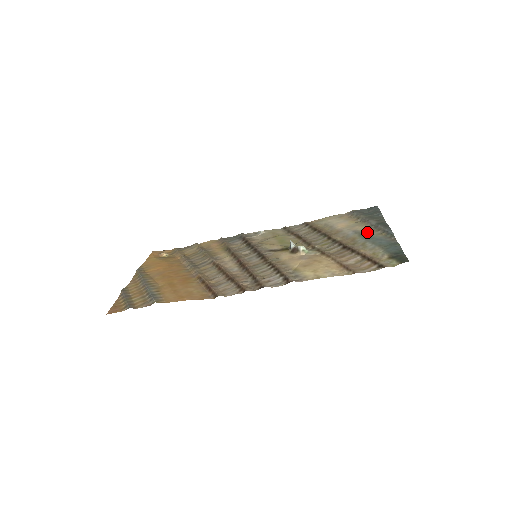
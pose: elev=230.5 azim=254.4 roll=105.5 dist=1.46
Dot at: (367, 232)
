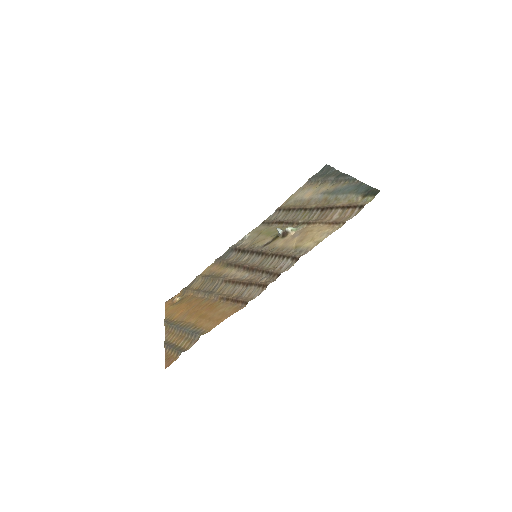
Dot at: (333, 188)
